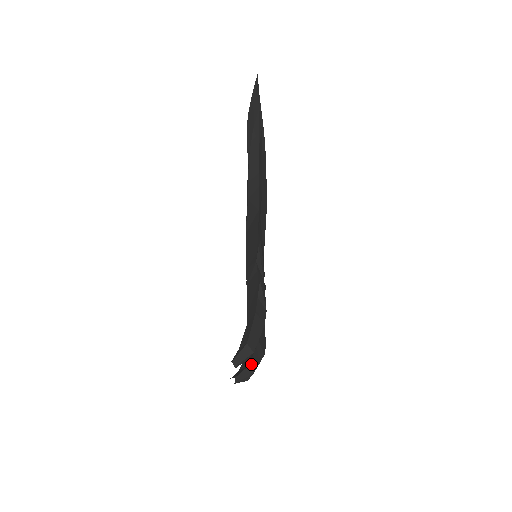
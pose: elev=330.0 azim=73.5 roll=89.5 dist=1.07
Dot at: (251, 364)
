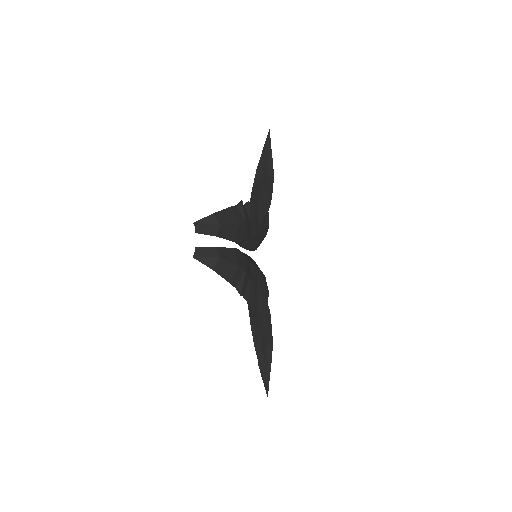
Dot at: (218, 249)
